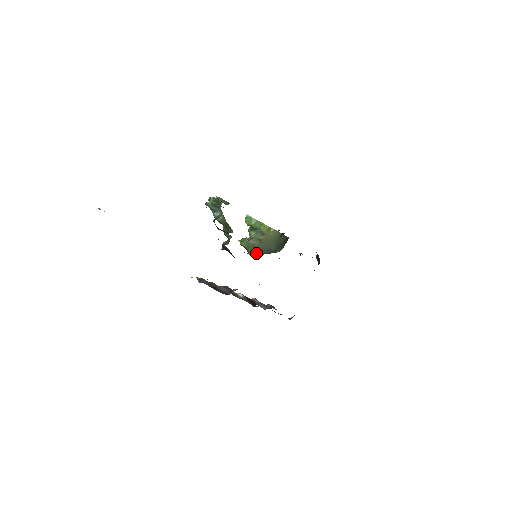
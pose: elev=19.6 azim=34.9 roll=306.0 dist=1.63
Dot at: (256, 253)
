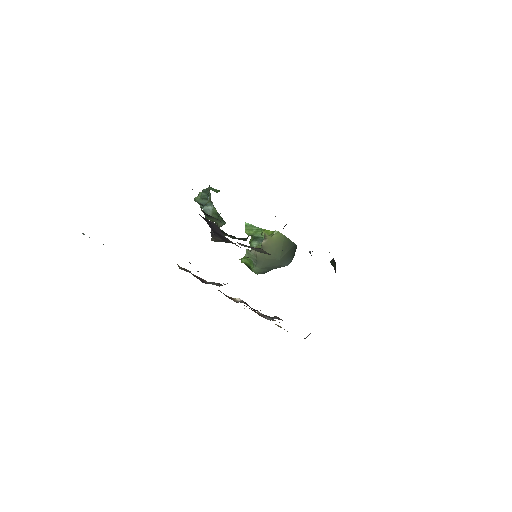
Dot at: (260, 267)
